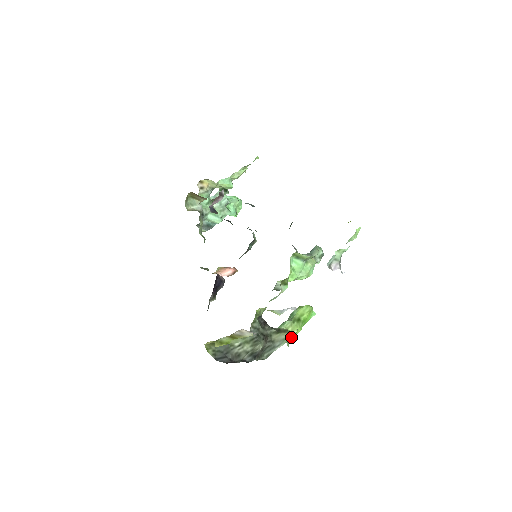
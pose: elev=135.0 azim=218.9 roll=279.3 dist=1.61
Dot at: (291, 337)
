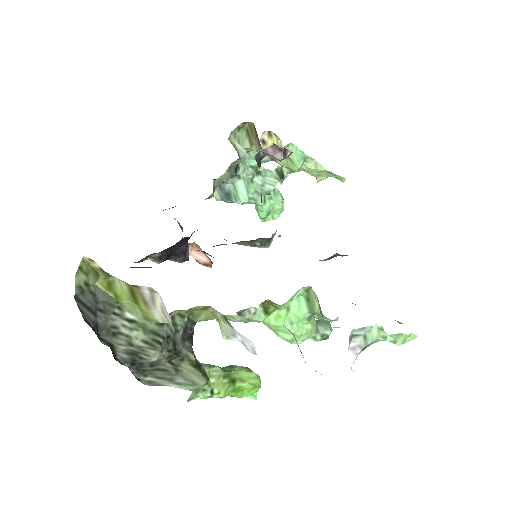
Dot at: (204, 392)
